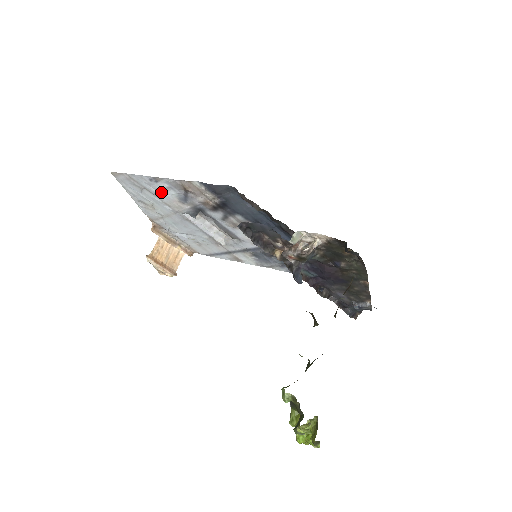
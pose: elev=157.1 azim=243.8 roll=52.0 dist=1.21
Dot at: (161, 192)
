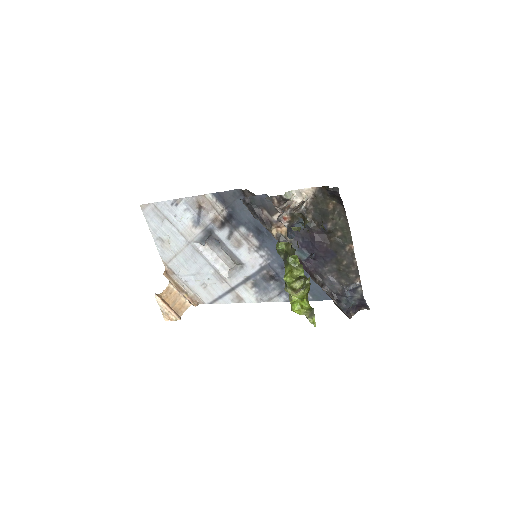
Dot at: (179, 218)
